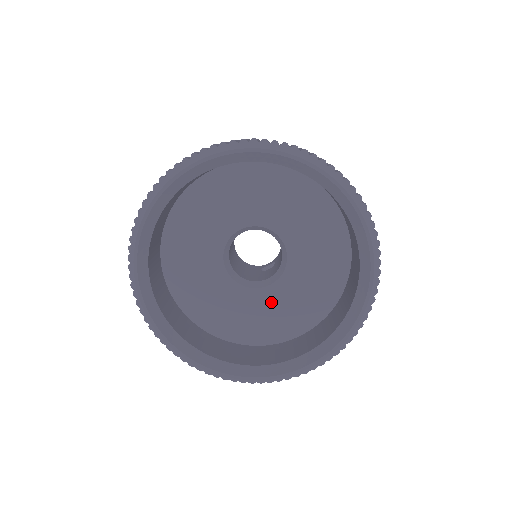
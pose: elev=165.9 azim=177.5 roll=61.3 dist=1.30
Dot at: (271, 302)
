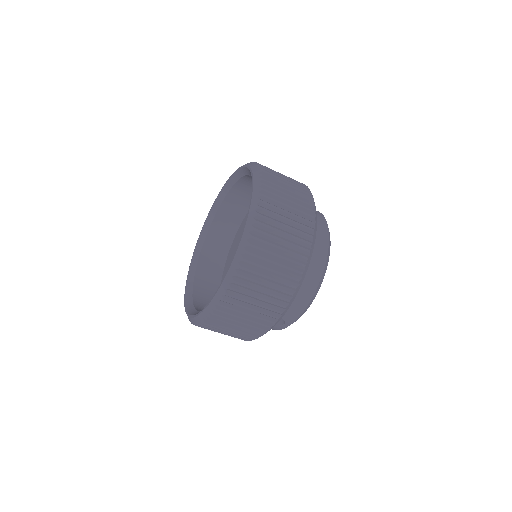
Dot at: occluded
